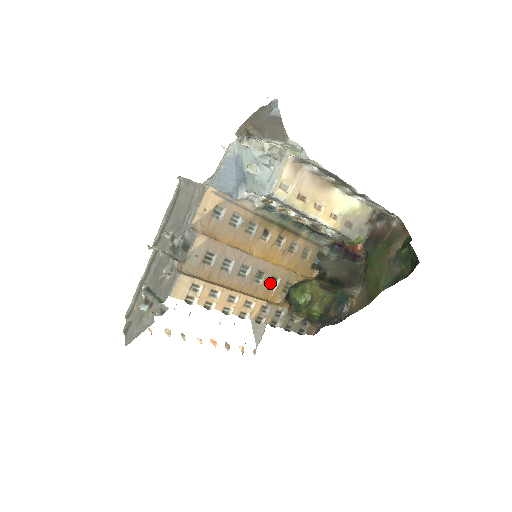
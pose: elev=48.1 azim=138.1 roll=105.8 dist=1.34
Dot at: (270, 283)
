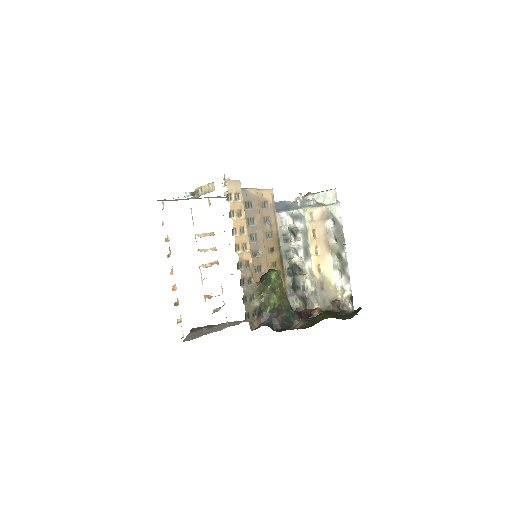
Dot at: (257, 267)
